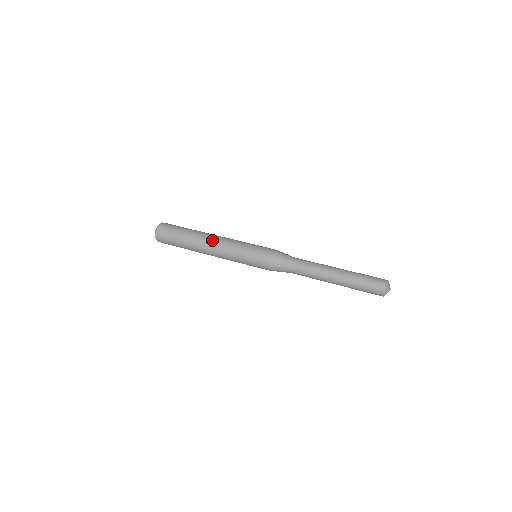
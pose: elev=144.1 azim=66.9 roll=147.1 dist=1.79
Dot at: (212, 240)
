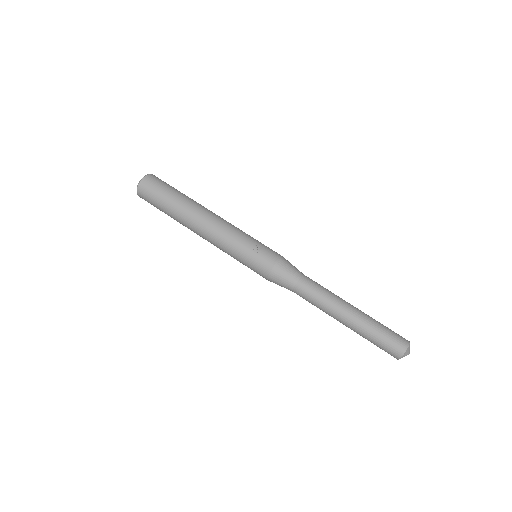
Dot at: (201, 230)
